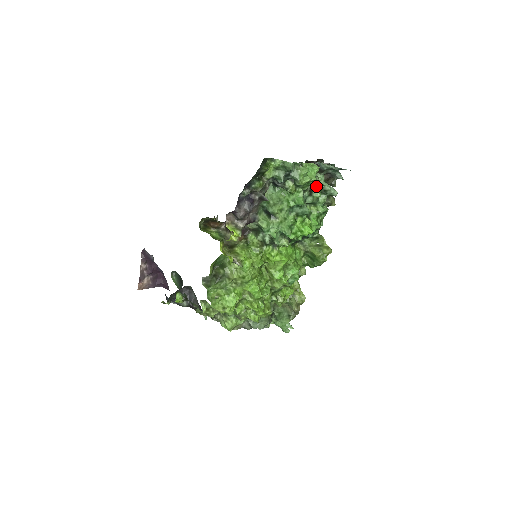
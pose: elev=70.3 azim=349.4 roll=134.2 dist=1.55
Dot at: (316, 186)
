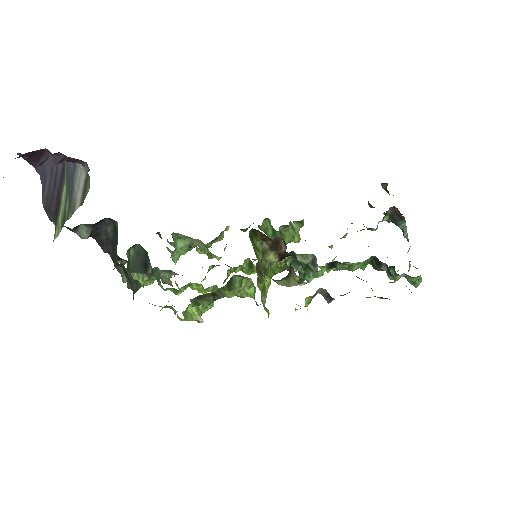
Dot at: occluded
